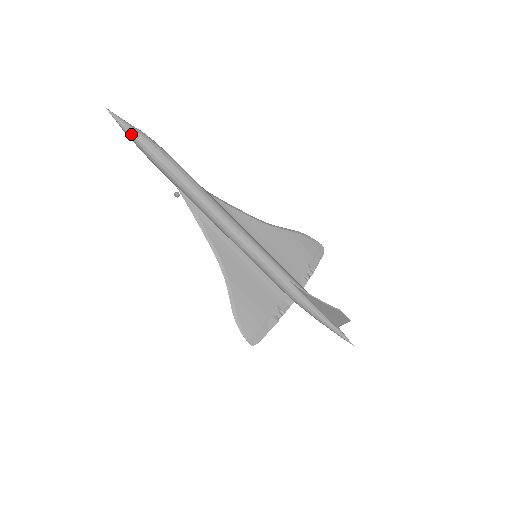
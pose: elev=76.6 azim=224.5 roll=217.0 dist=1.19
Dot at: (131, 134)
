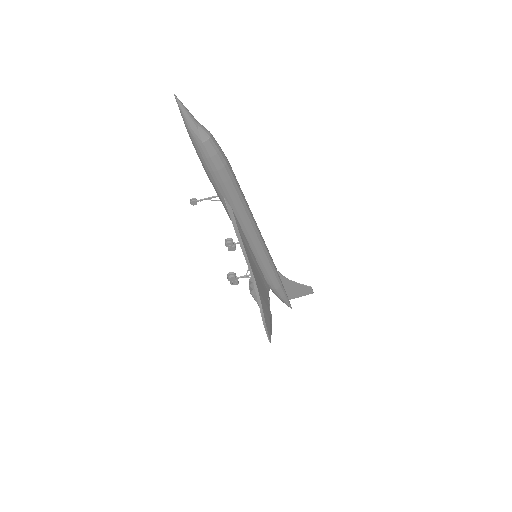
Dot at: (203, 136)
